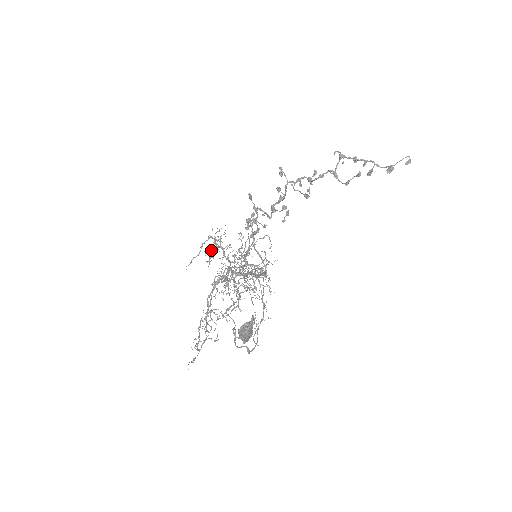
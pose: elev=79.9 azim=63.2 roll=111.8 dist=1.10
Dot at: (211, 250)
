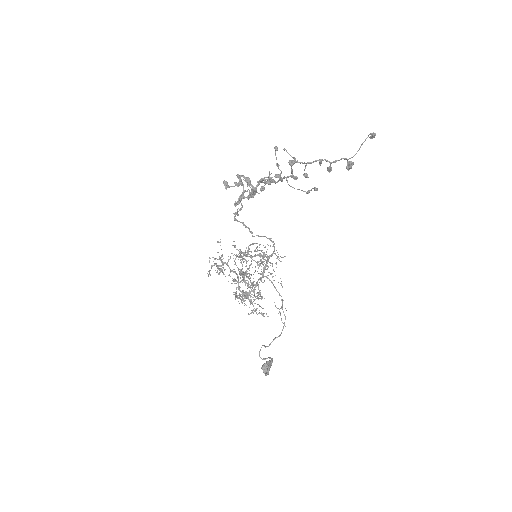
Dot at: (218, 273)
